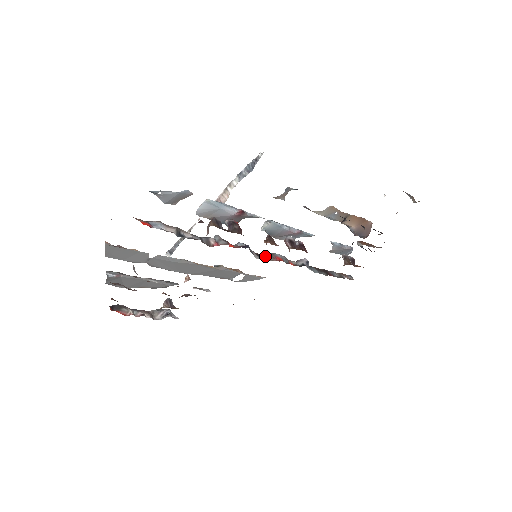
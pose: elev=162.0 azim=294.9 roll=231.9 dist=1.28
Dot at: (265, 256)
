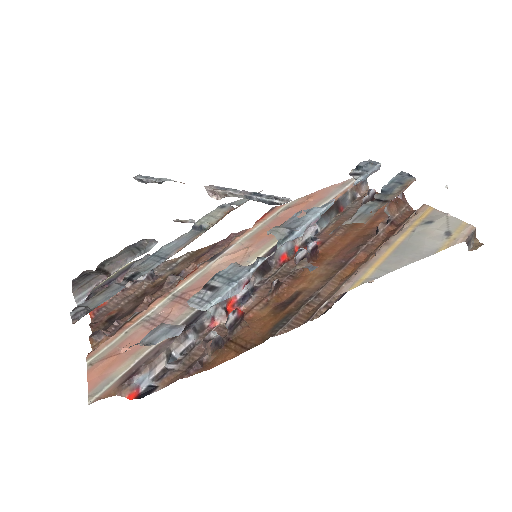
Dot at: (267, 260)
